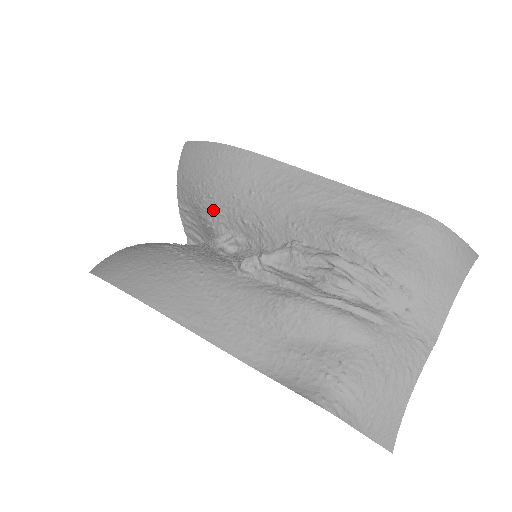
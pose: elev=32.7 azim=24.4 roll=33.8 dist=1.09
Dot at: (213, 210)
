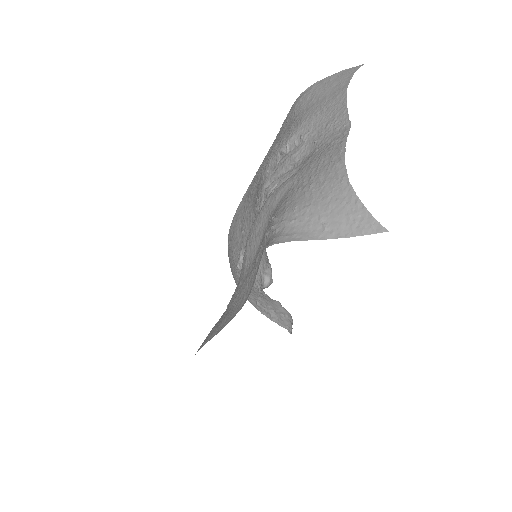
Dot at: occluded
